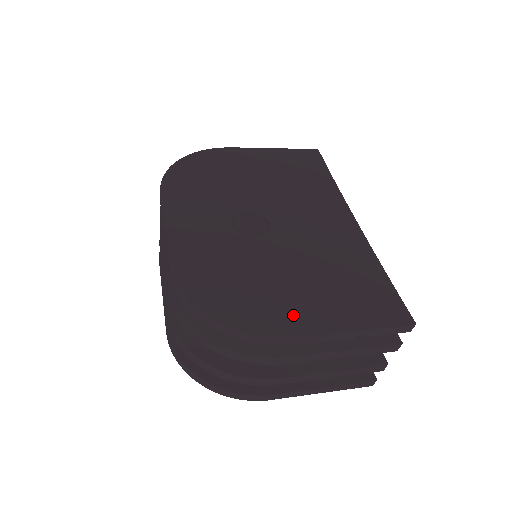
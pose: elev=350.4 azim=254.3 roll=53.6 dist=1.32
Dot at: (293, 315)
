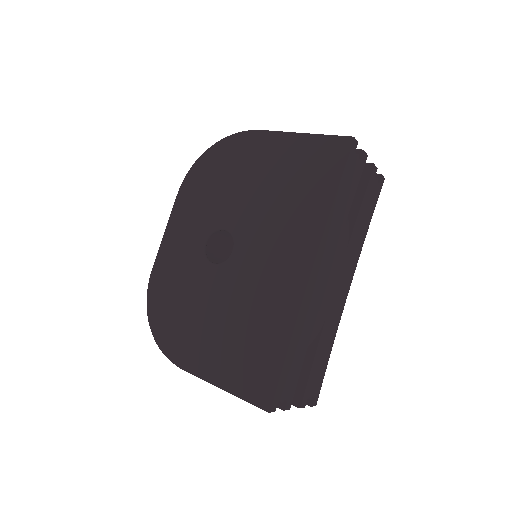
Dot at: (192, 352)
